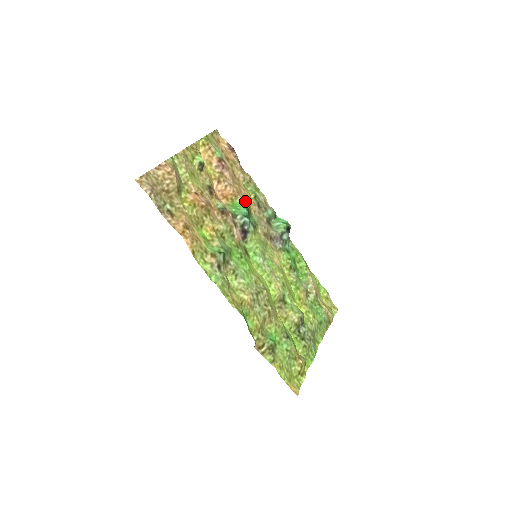
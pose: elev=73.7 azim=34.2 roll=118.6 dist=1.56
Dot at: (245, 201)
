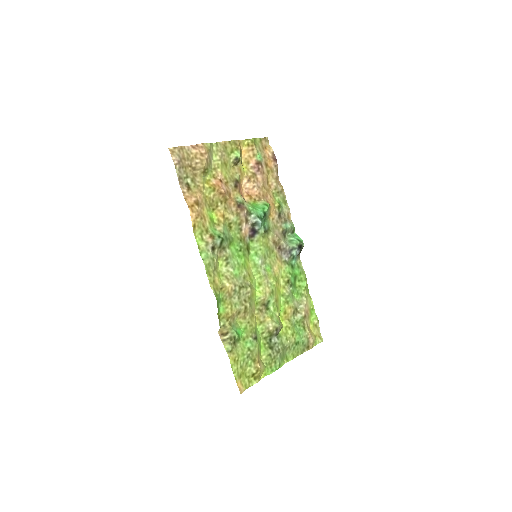
Dot at: (265, 205)
